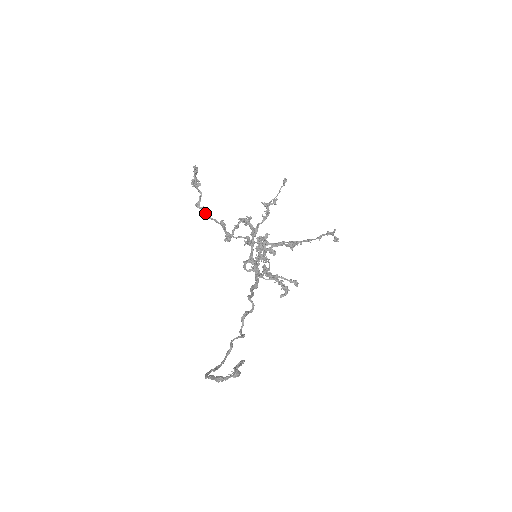
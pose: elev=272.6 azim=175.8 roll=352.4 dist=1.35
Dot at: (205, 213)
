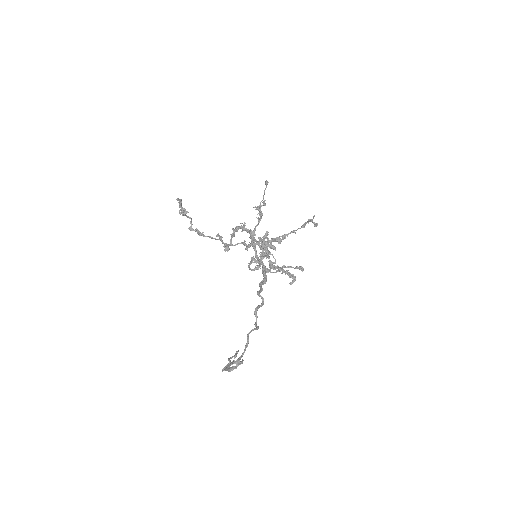
Dot at: (199, 234)
